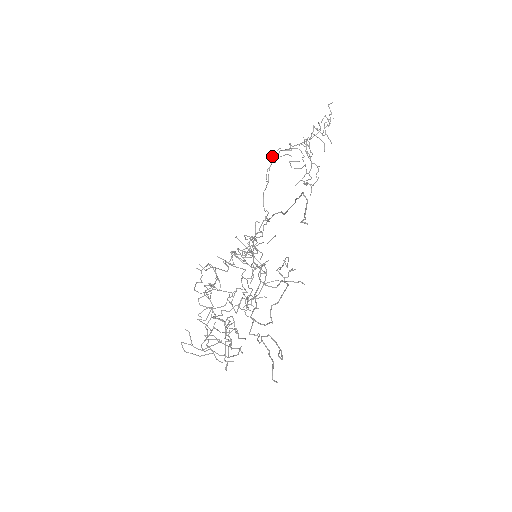
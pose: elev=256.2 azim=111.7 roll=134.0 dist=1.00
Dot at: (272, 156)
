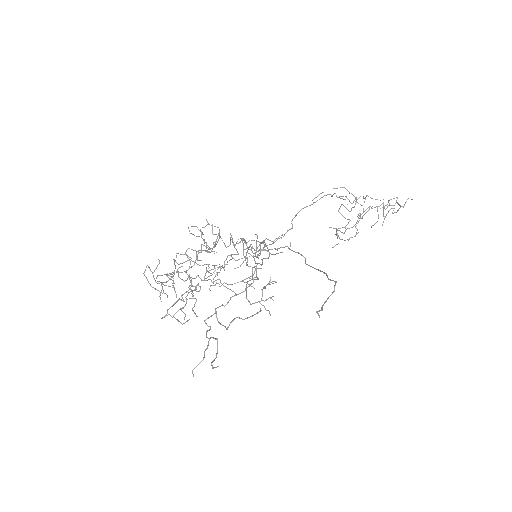
Dot at: occluded
